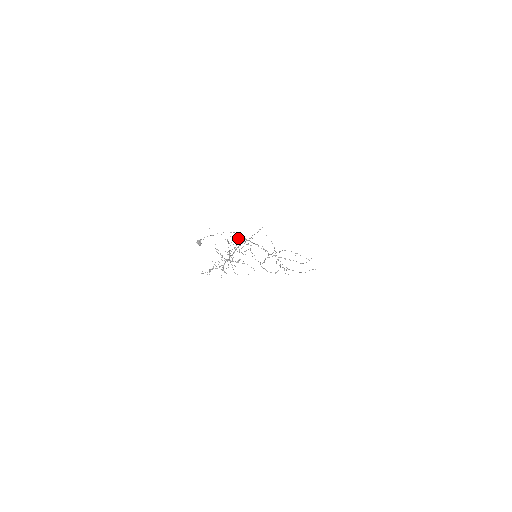
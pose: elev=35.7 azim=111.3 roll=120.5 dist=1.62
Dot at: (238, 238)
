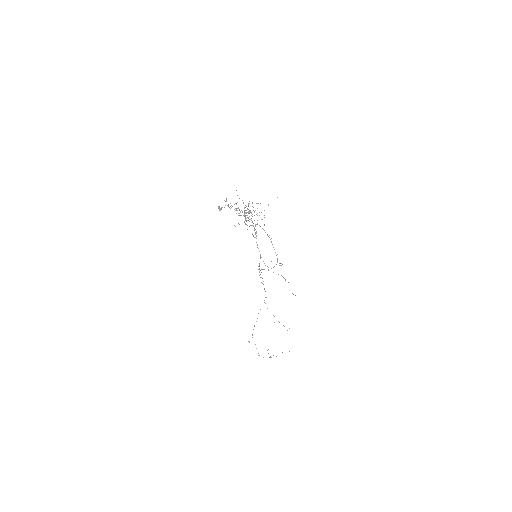
Dot at: occluded
